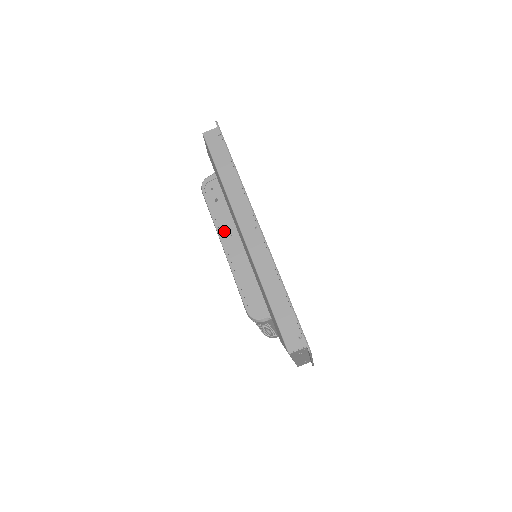
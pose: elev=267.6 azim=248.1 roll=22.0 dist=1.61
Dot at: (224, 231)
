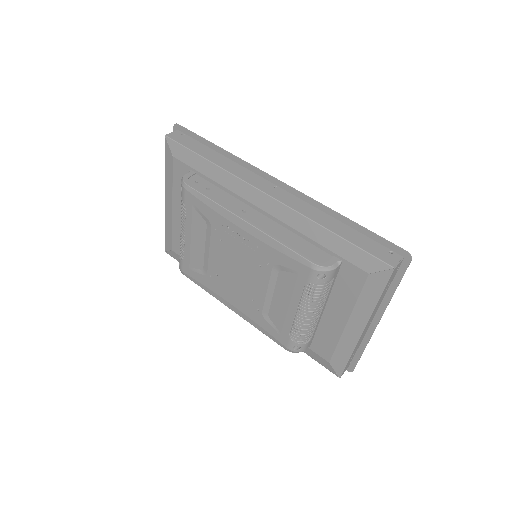
Dot at: (235, 209)
